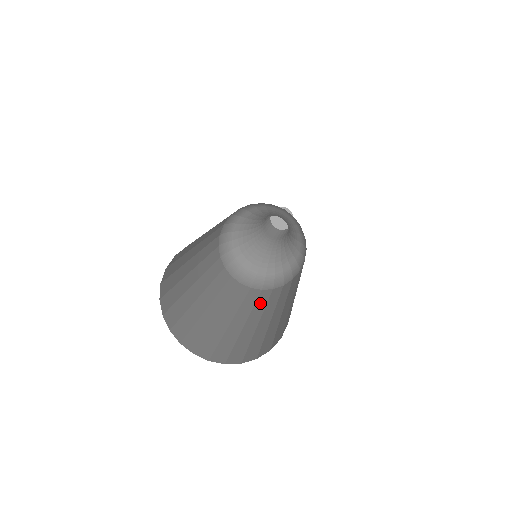
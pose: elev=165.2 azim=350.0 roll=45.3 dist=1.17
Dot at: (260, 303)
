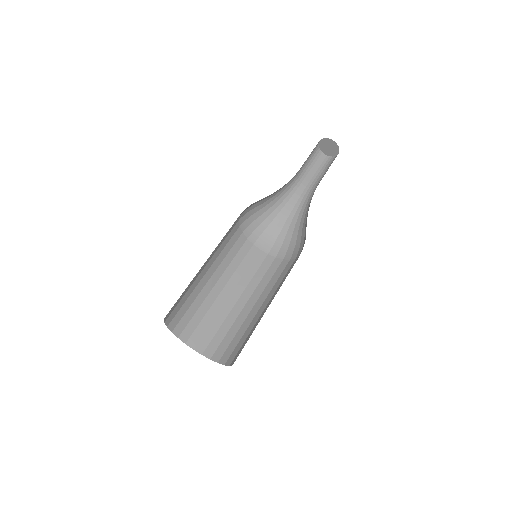
Dot at: (277, 284)
